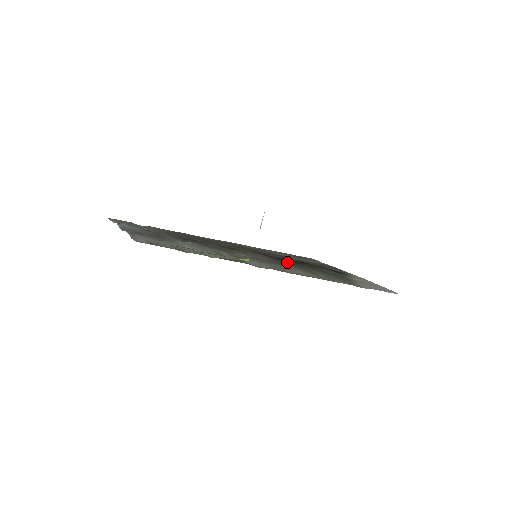
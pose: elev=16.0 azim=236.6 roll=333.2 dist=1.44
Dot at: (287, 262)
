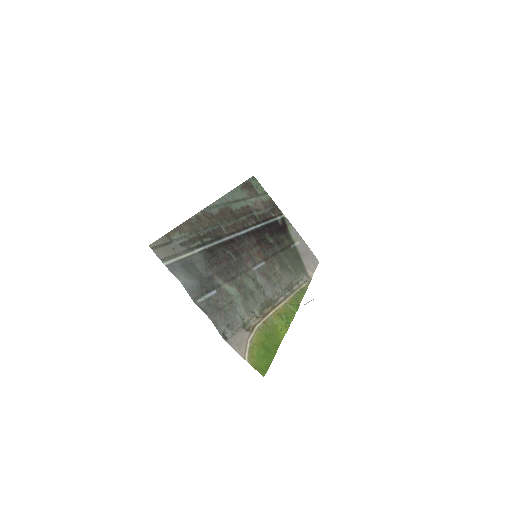
Dot at: (269, 249)
